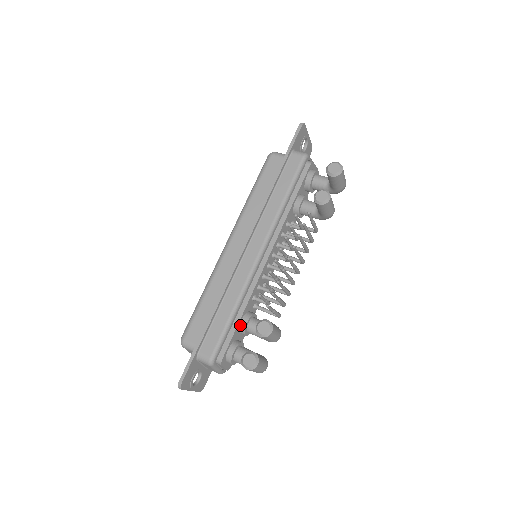
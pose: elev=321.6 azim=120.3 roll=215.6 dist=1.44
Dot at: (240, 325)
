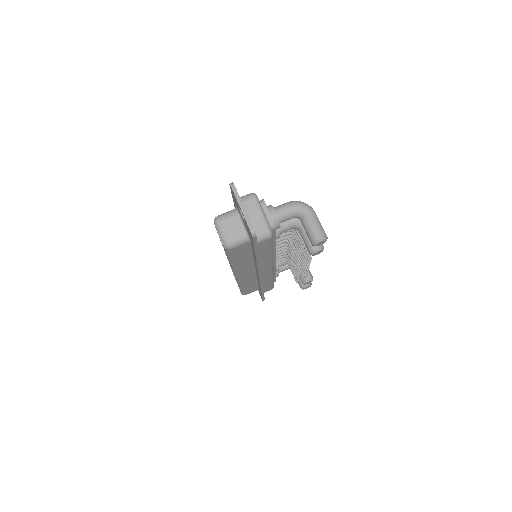
Dot at: occluded
